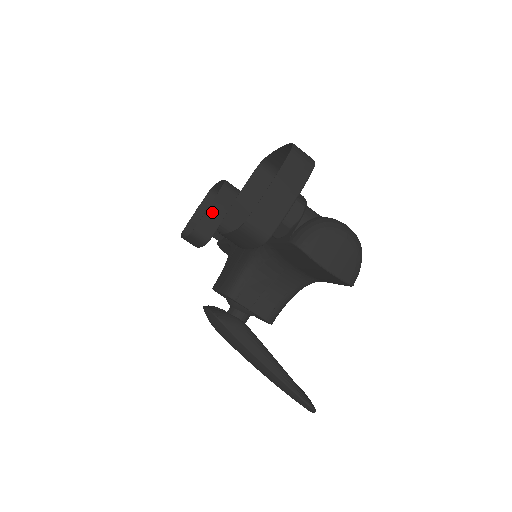
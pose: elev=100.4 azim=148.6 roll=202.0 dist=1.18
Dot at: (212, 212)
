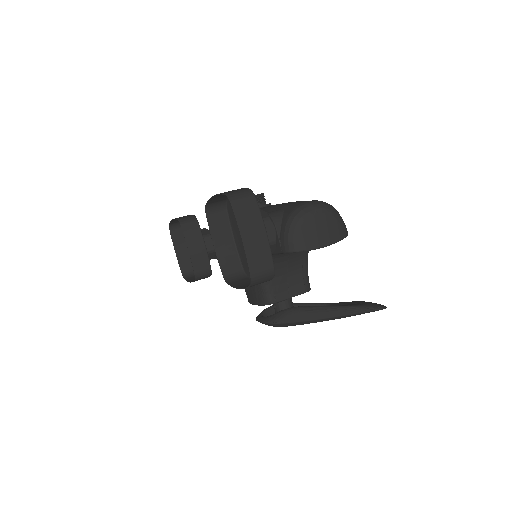
Dot at: (194, 252)
